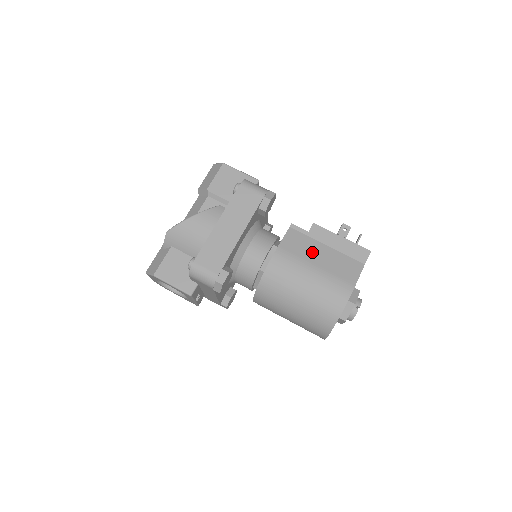
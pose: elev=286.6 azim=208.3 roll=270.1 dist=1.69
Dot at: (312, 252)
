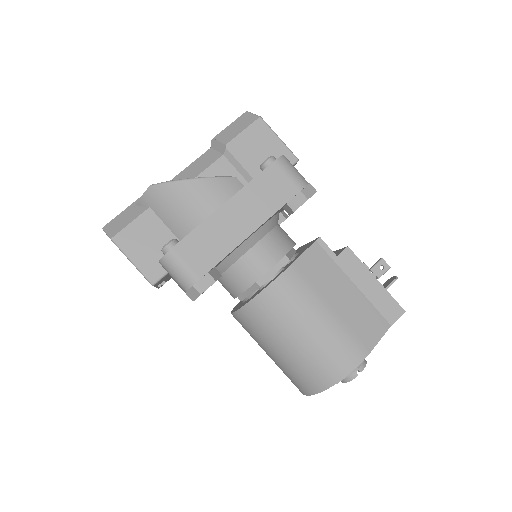
Dot at: (332, 286)
